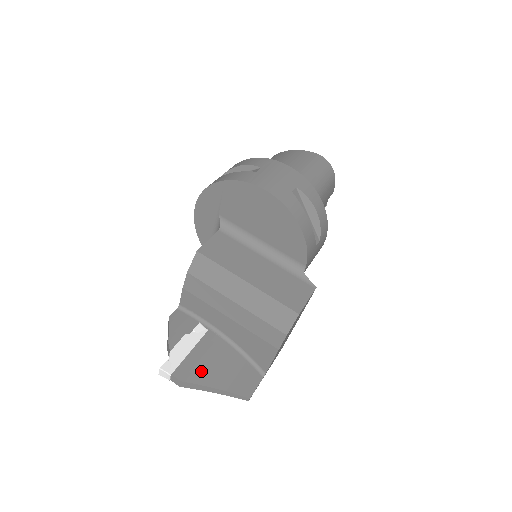
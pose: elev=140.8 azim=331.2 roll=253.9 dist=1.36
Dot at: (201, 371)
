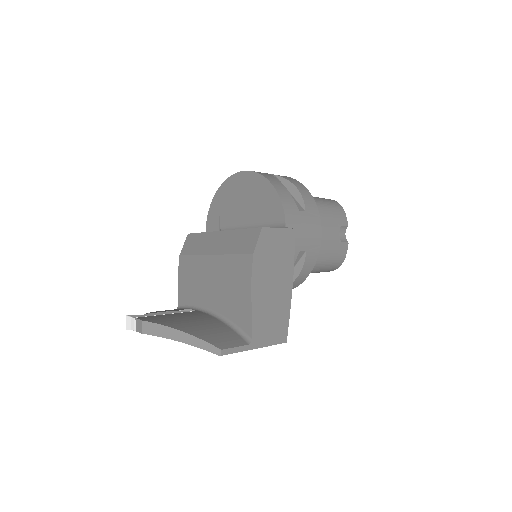
Dot at: (169, 320)
